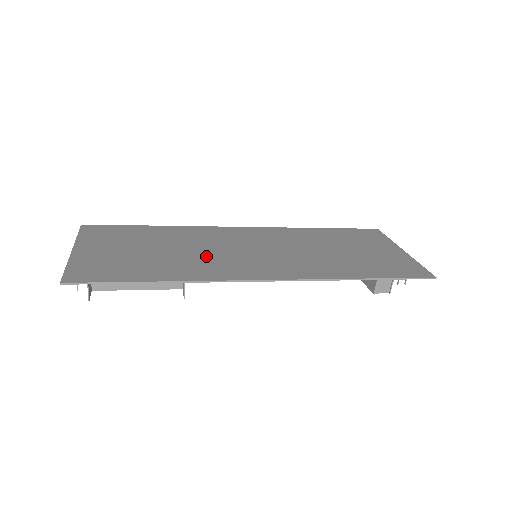
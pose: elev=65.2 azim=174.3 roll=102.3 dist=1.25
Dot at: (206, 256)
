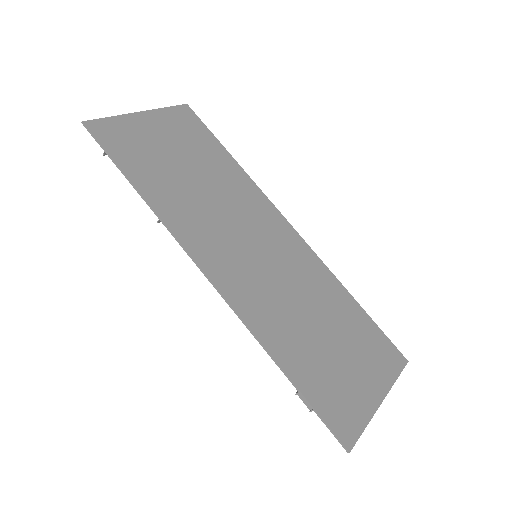
Dot at: (210, 212)
